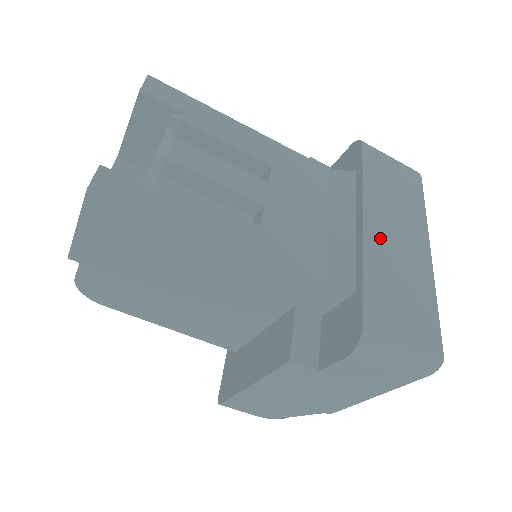
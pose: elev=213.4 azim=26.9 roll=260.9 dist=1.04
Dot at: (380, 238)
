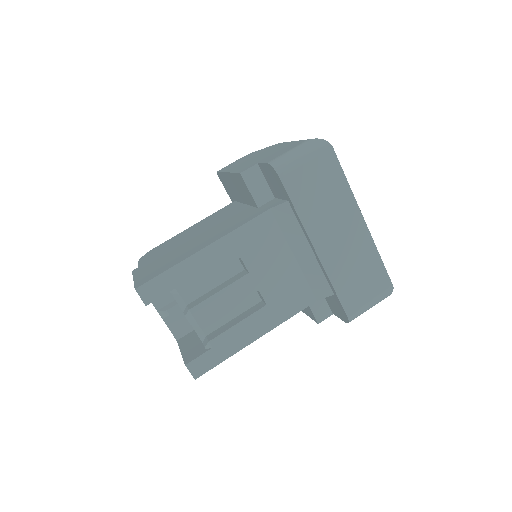
Dot at: (331, 252)
